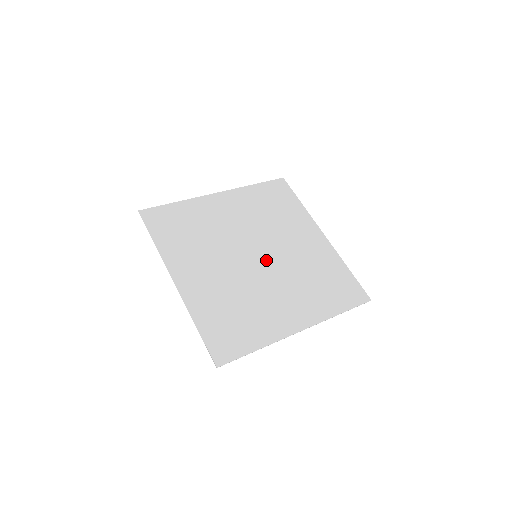
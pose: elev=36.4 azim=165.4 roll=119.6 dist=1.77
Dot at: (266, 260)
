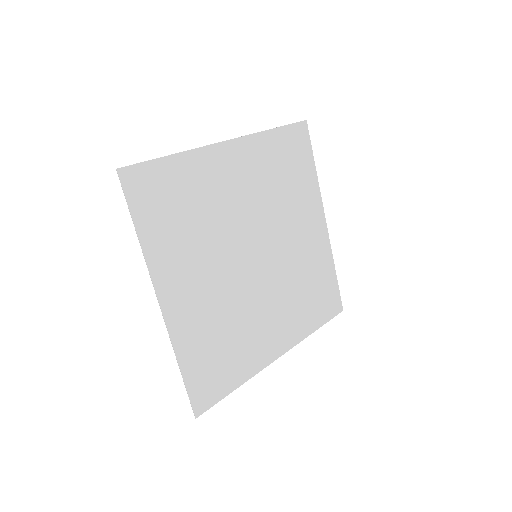
Dot at: (265, 262)
